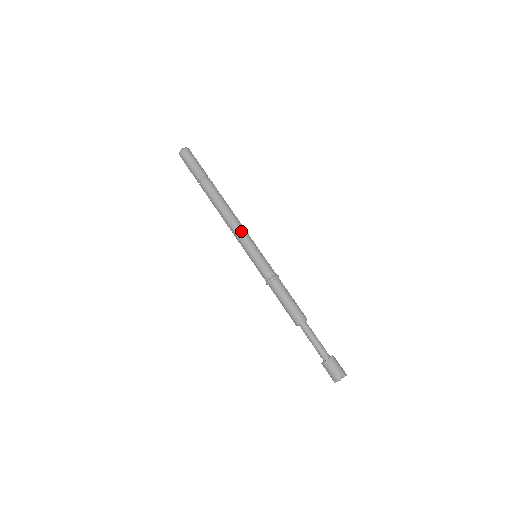
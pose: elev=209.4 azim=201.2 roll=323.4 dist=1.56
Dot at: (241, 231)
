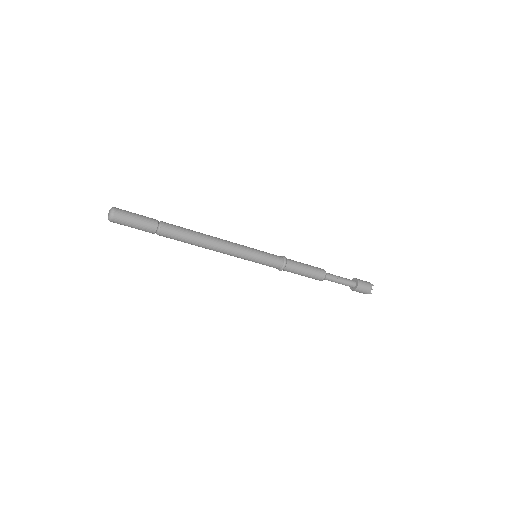
Dot at: (231, 251)
